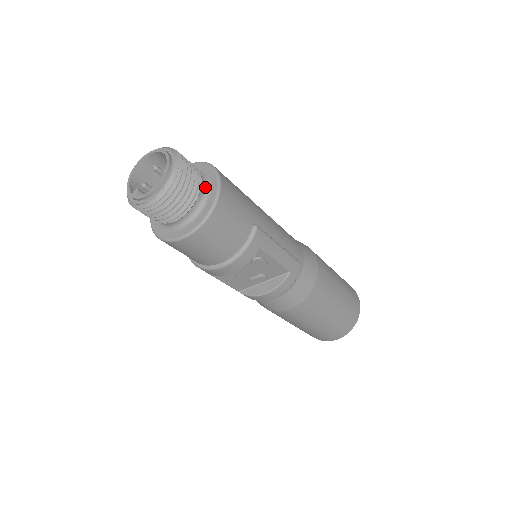
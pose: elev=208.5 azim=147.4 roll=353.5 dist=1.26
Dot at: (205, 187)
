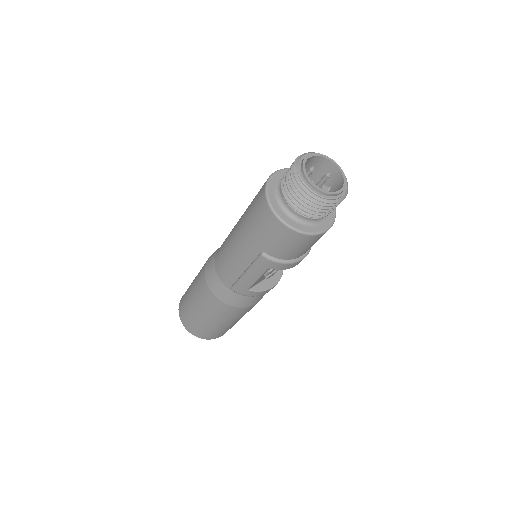
Dot at: occluded
